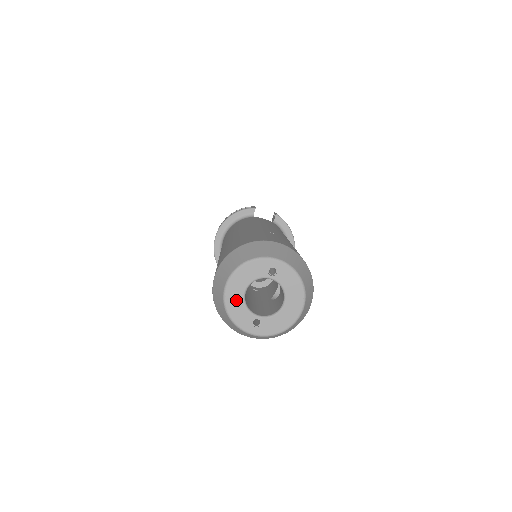
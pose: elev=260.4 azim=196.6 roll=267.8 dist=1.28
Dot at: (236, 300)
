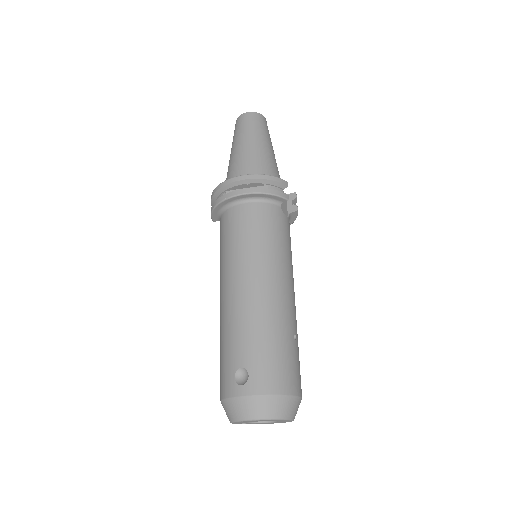
Dot at: (245, 422)
